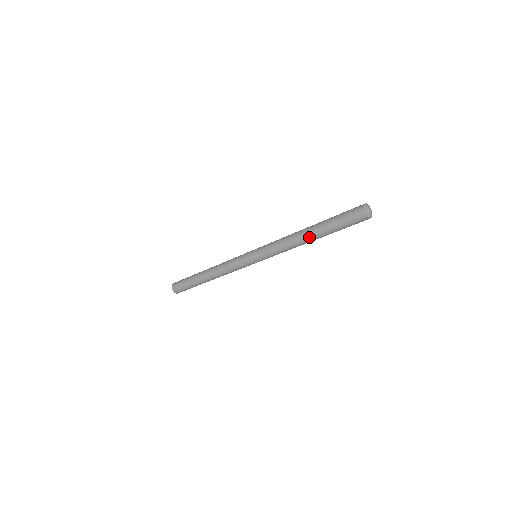
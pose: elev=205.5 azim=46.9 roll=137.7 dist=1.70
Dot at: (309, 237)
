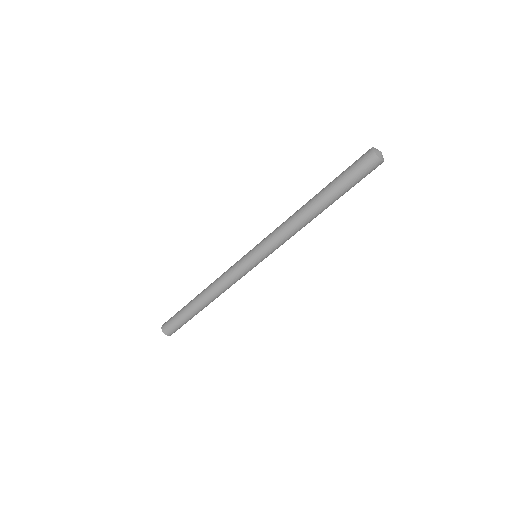
Dot at: (311, 200)
